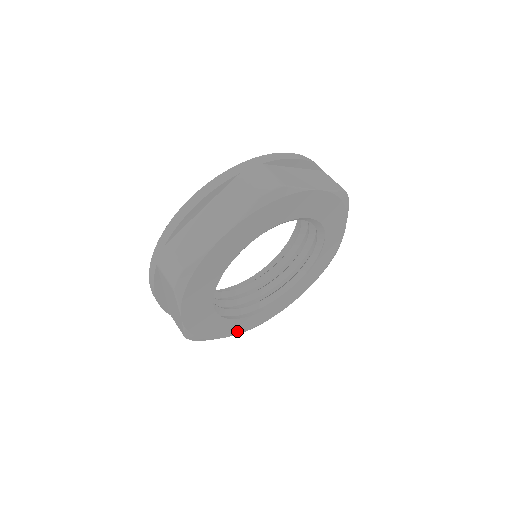
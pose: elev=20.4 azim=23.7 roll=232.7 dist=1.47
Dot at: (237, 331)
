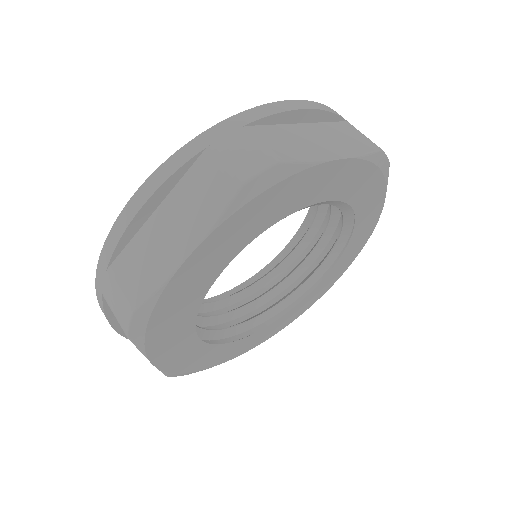
Dot at: (243, 350)
